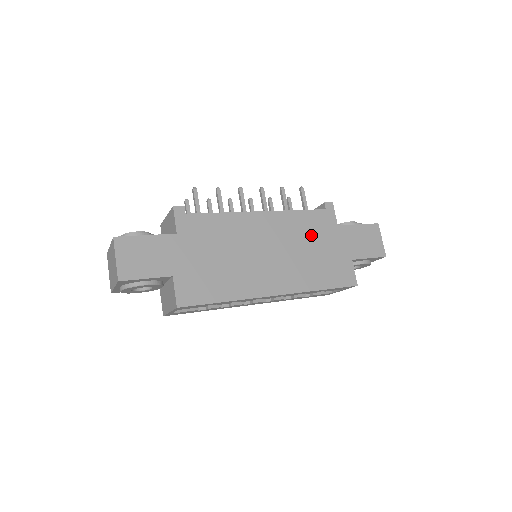
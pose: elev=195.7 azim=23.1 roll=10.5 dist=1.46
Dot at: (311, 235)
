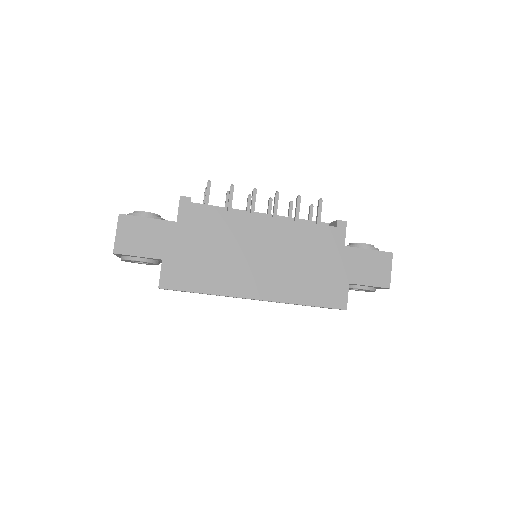
Dot at: (312, 250)
